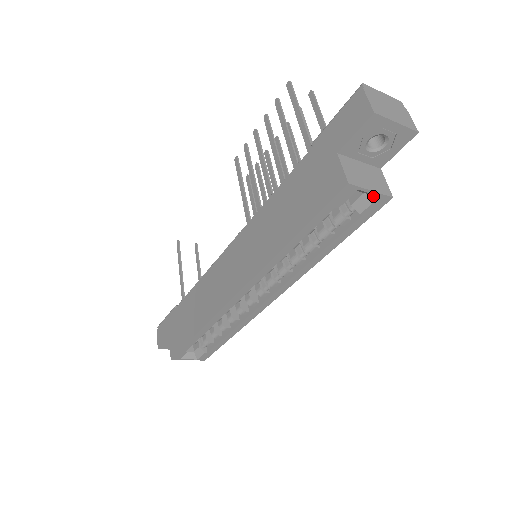
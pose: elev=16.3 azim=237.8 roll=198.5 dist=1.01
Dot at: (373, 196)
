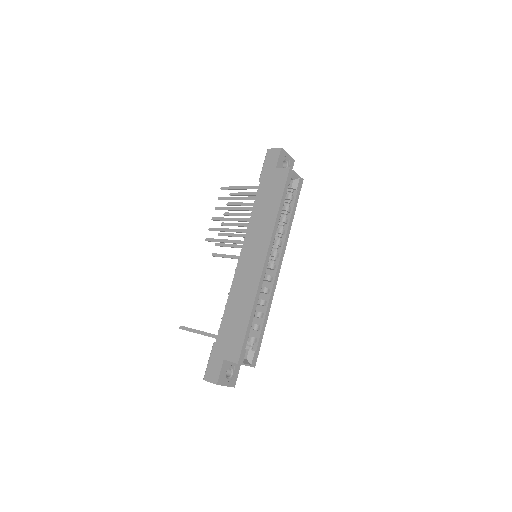
Dot at: (297, 179)
